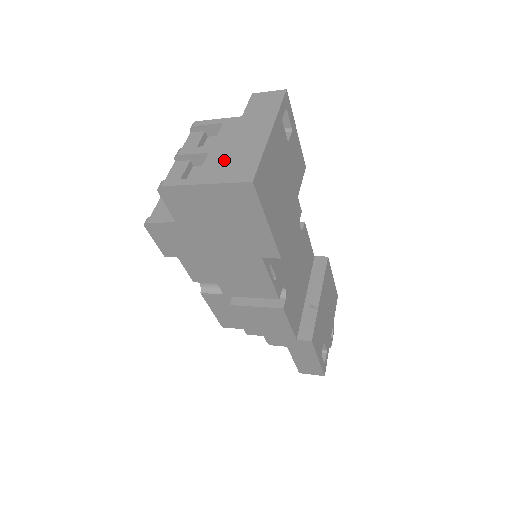
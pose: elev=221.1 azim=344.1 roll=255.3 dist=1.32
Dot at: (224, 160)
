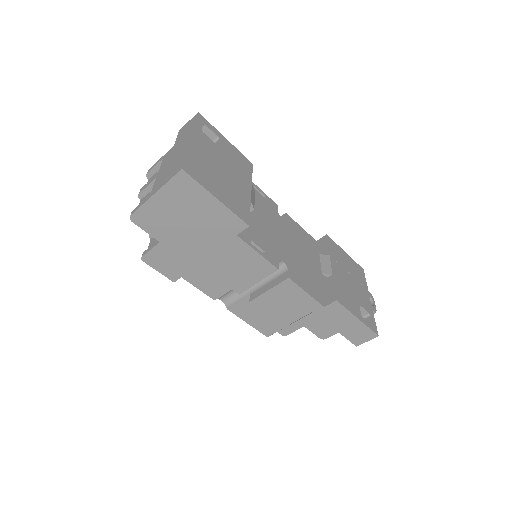
Dot at: (165, 173)
